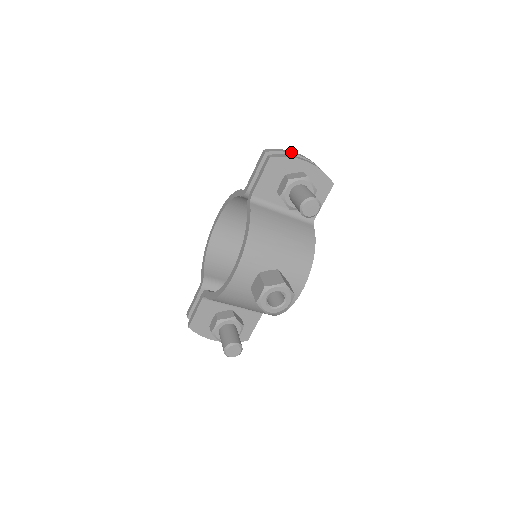
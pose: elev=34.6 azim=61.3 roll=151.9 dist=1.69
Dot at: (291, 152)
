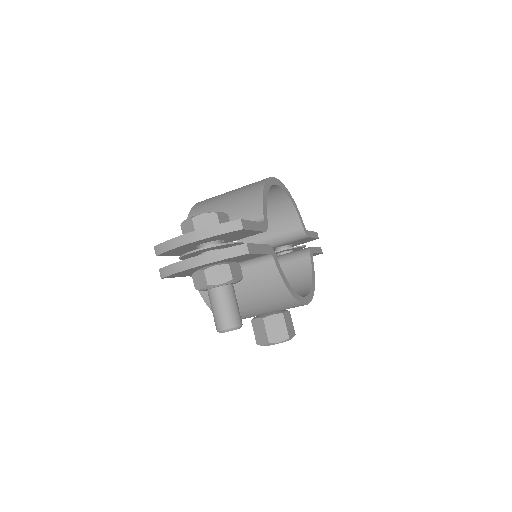
Dot at: (176, 245)
